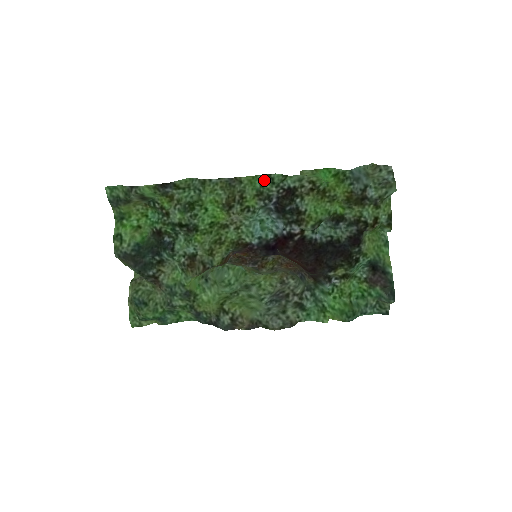
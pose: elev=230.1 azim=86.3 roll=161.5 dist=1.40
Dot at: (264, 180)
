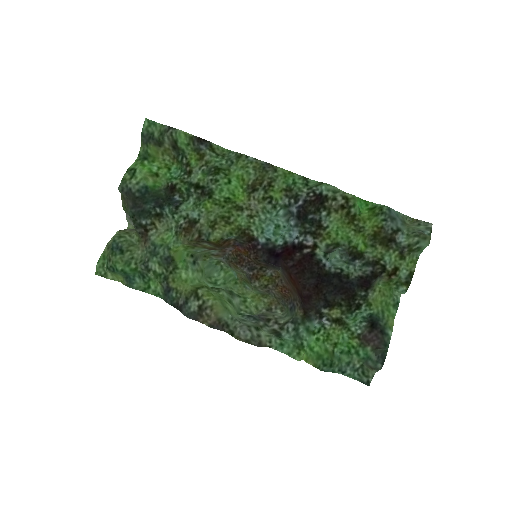
Dot at: (299, 179)
